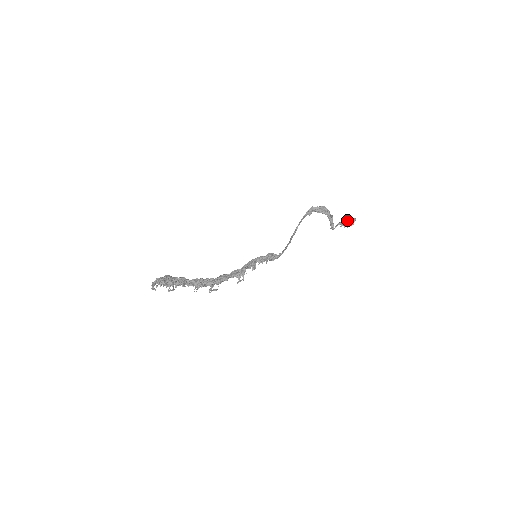
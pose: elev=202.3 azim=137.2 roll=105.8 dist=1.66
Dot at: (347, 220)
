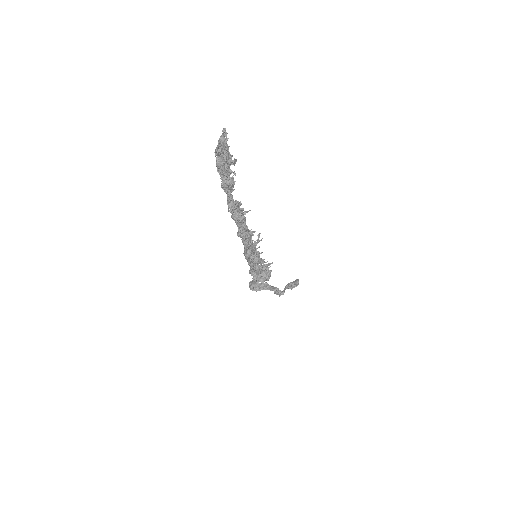
Dot at: (290, 282)
